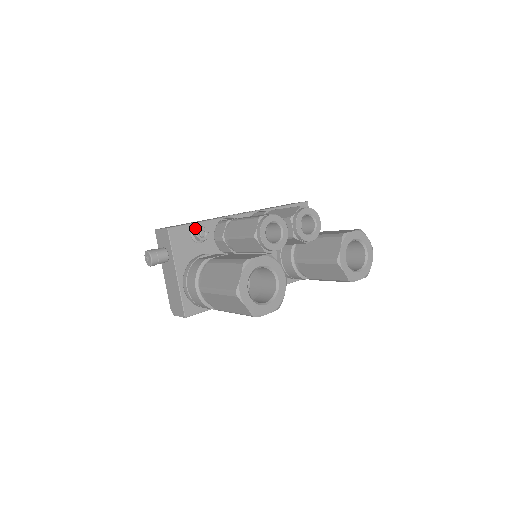
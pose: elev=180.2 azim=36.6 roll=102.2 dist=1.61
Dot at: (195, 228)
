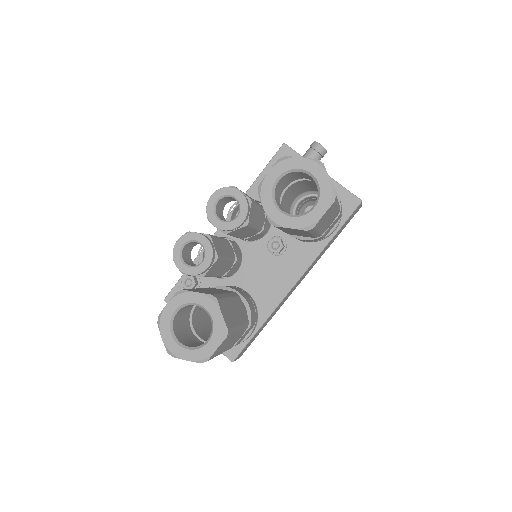
Dot at: occluded
